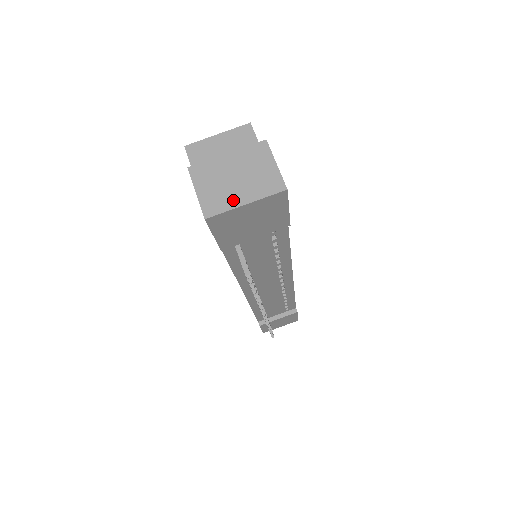
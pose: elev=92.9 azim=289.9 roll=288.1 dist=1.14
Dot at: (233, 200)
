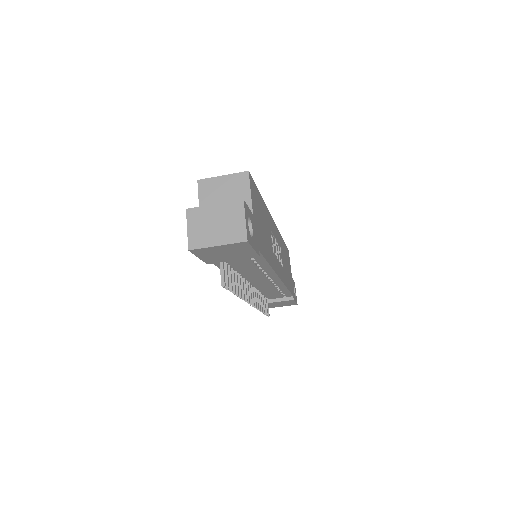
Dot at: (210, 241)
